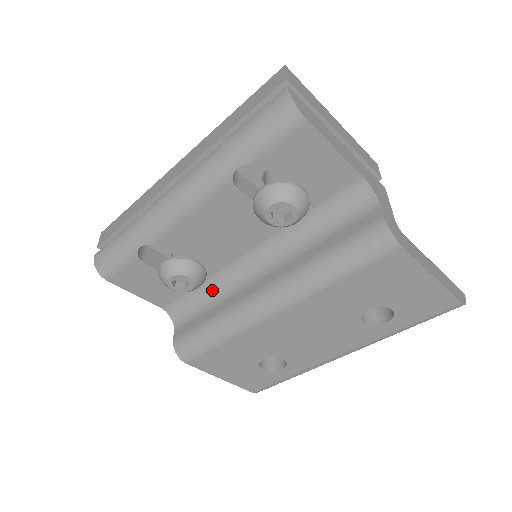
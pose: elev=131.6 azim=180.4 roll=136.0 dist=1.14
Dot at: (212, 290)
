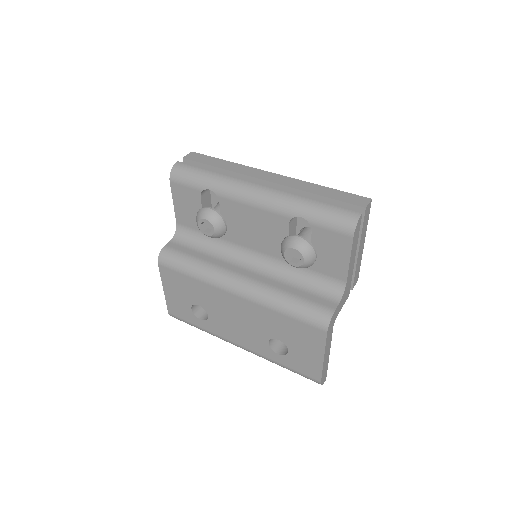
Dot at: (215, 246)
